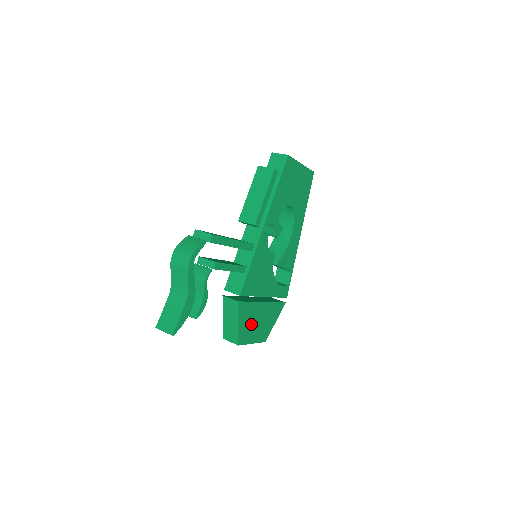
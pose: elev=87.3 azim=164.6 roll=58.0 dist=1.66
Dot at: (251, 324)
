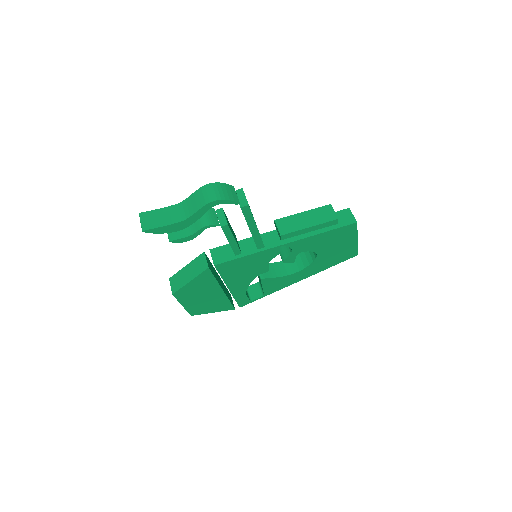
Dot at: (197, 292)
